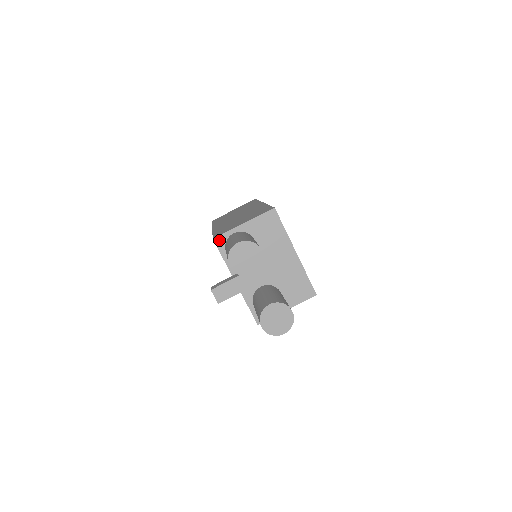
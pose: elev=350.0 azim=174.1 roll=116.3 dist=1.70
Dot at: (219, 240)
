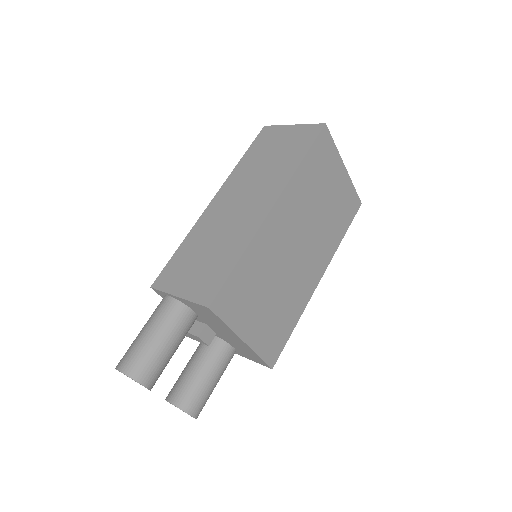
Dot at: (157, 291)
